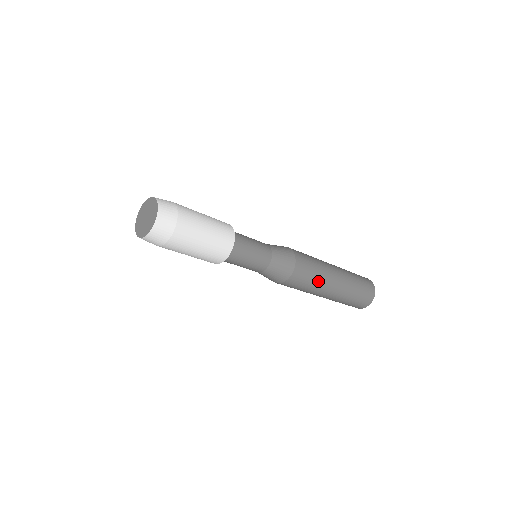
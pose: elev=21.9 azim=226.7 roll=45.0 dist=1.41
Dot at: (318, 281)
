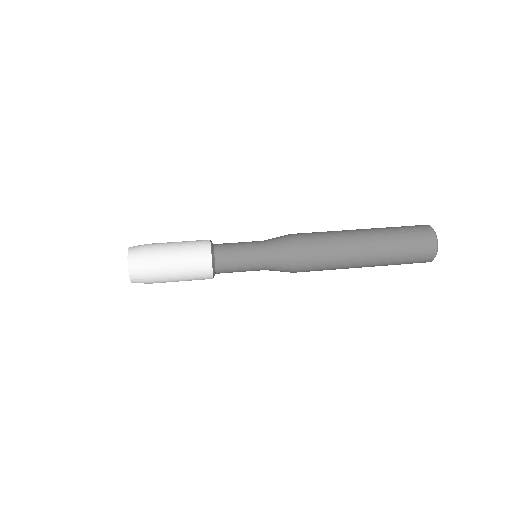
Dot at: occluded
